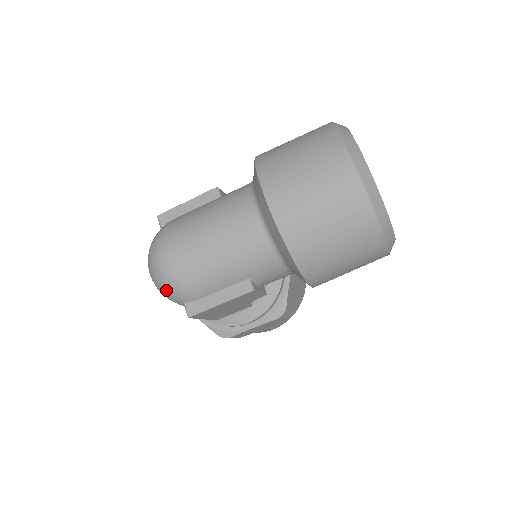
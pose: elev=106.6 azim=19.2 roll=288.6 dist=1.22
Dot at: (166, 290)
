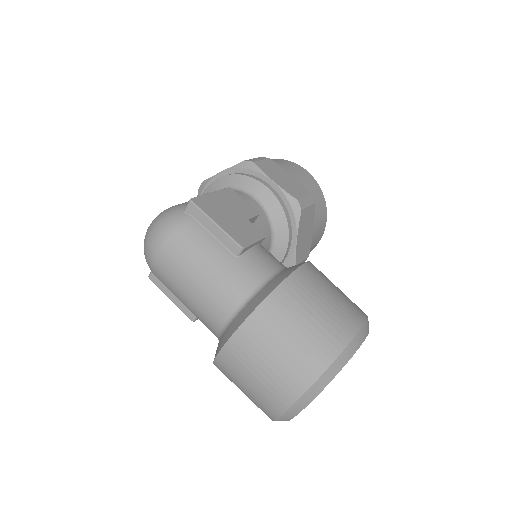
Dot at: occluded
